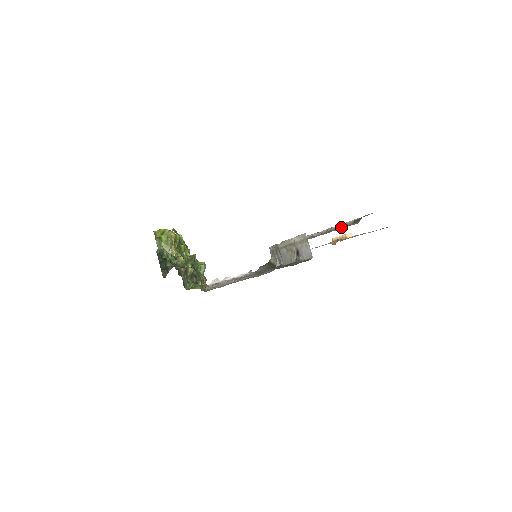
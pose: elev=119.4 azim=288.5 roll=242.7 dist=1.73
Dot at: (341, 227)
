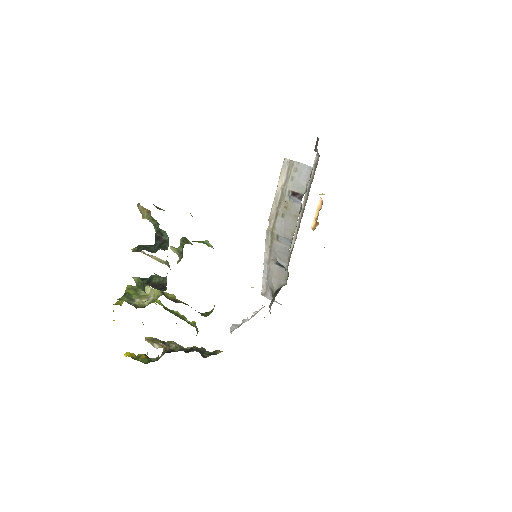
Dot at: (309, 190)
